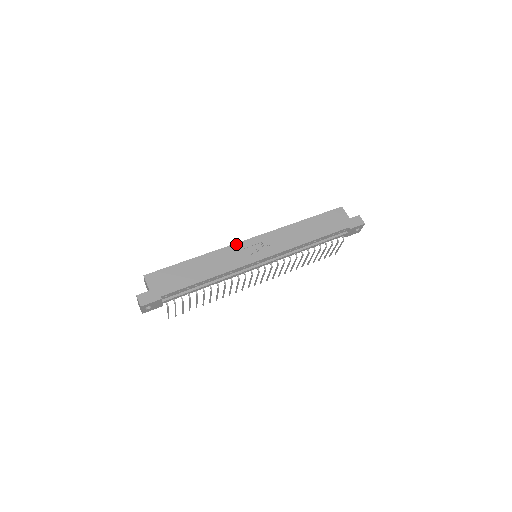
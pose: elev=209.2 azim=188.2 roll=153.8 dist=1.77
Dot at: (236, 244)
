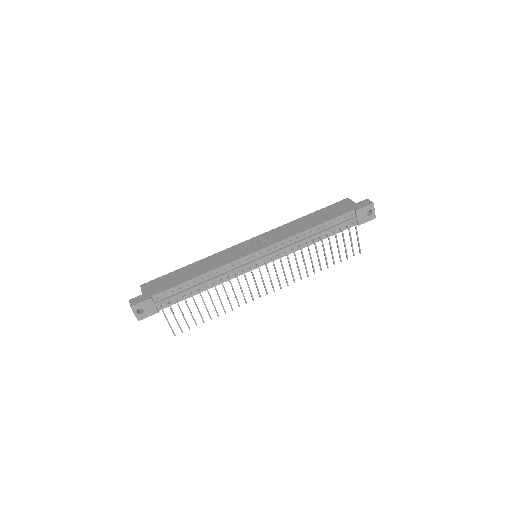
Dot at: (232, 247)
